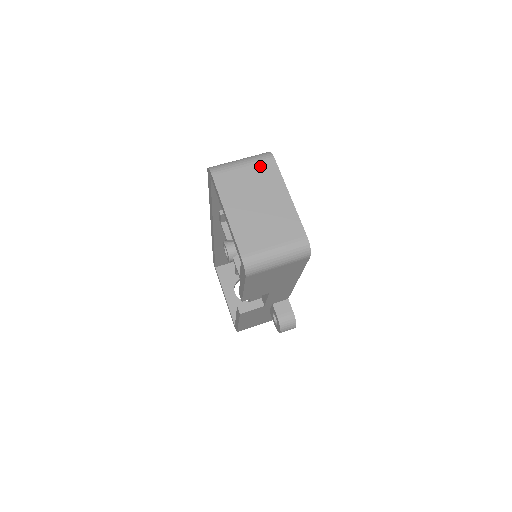
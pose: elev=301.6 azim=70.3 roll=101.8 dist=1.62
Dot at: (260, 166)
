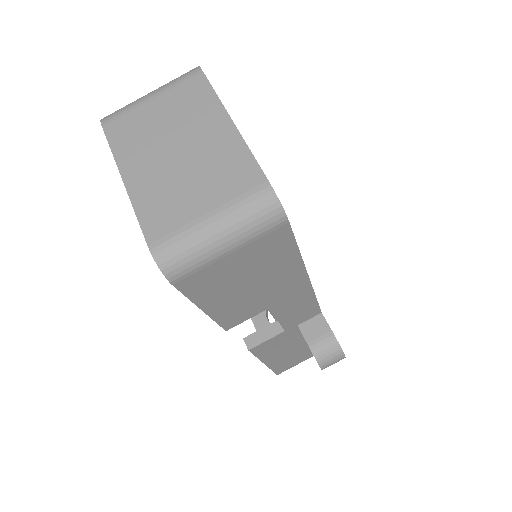
Dot at: (179, 90)
